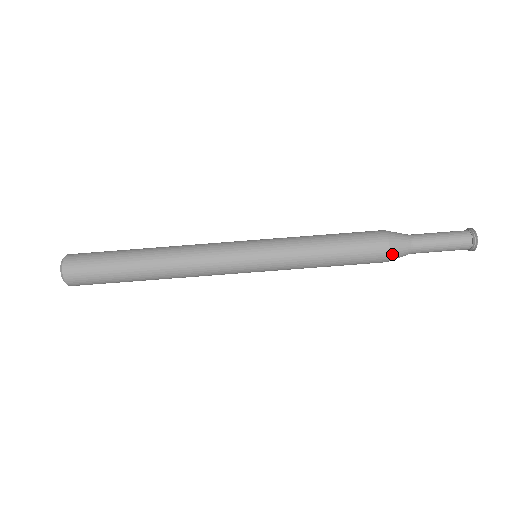
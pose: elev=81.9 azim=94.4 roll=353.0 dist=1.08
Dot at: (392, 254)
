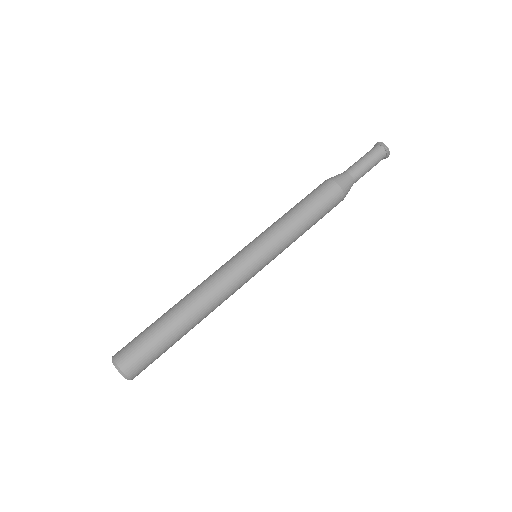
Dot at: (345, 195)
